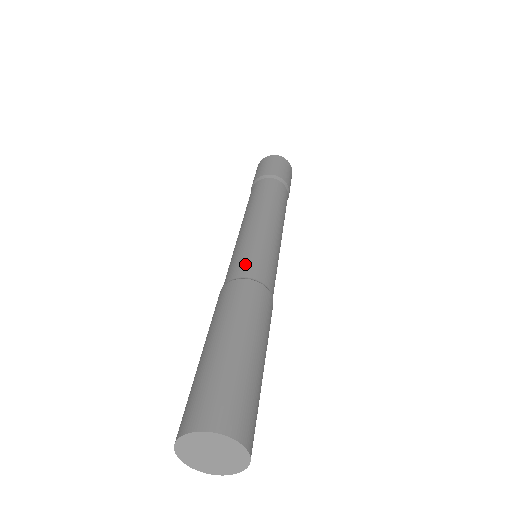
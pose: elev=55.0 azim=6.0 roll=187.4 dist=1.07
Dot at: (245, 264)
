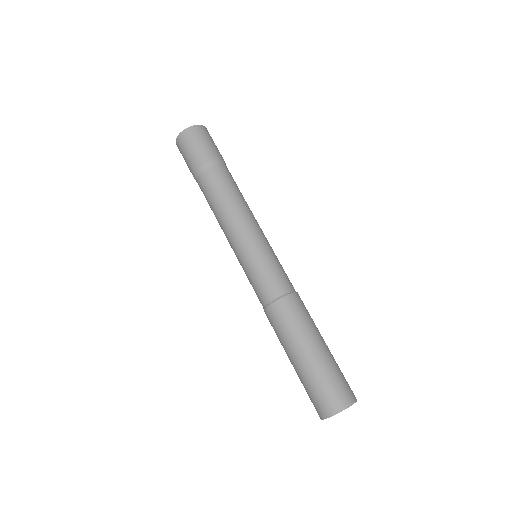
Dot at: (281, 278)
